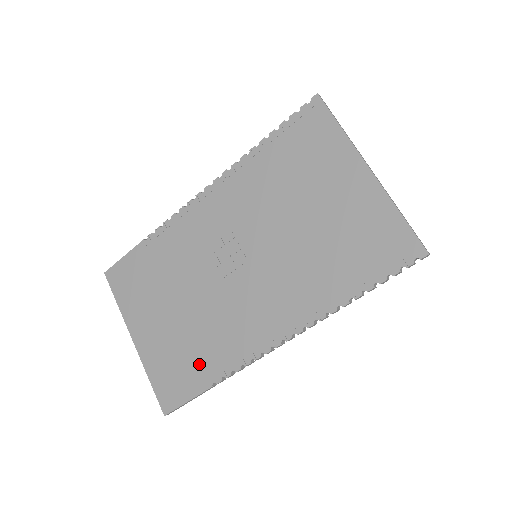
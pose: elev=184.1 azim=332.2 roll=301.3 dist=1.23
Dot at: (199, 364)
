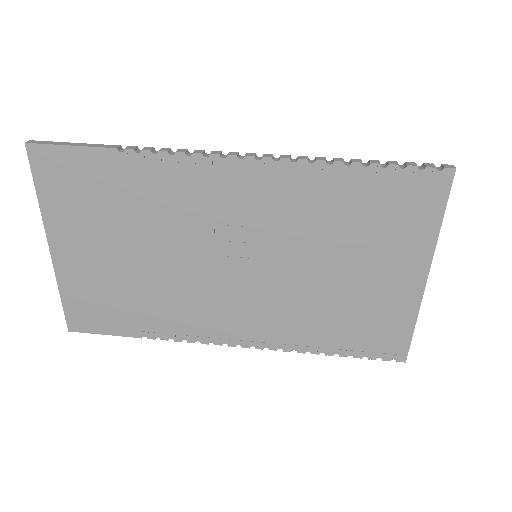
Dot at: (135, 315)
